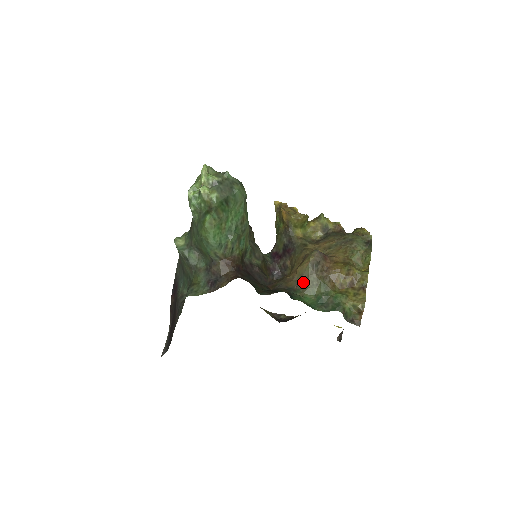
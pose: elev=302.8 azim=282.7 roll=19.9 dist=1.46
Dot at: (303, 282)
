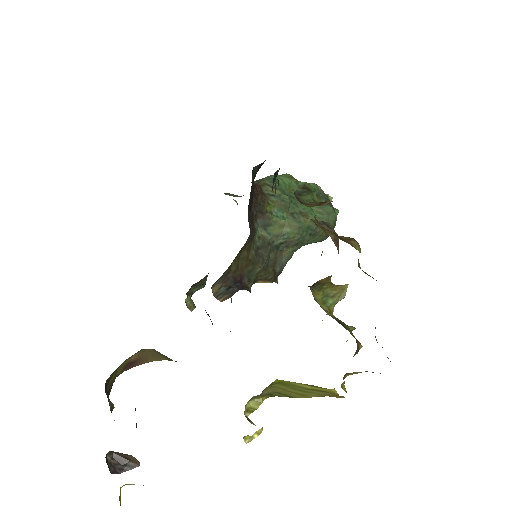
Dot at: occluded
